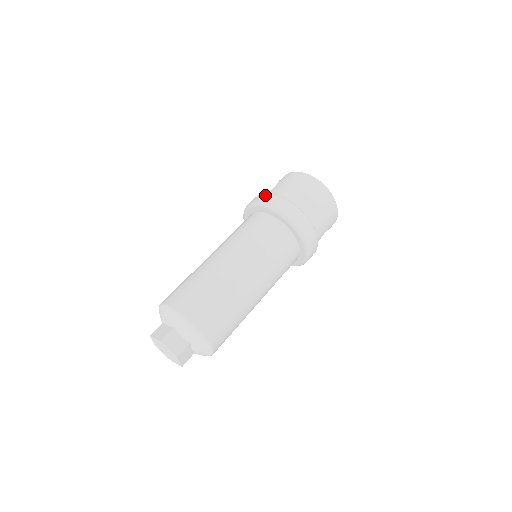
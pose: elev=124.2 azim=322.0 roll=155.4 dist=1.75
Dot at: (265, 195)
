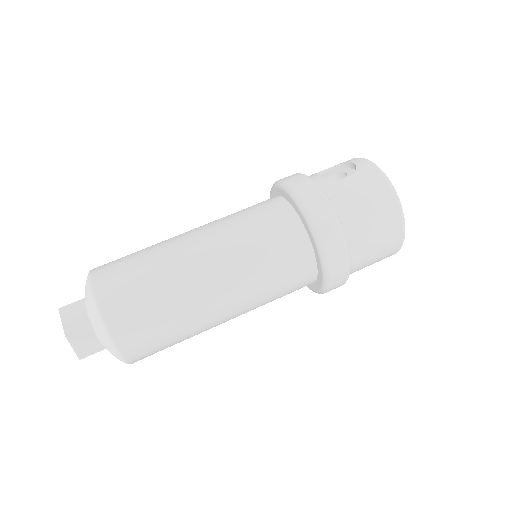
Dot at: (318, 195)
